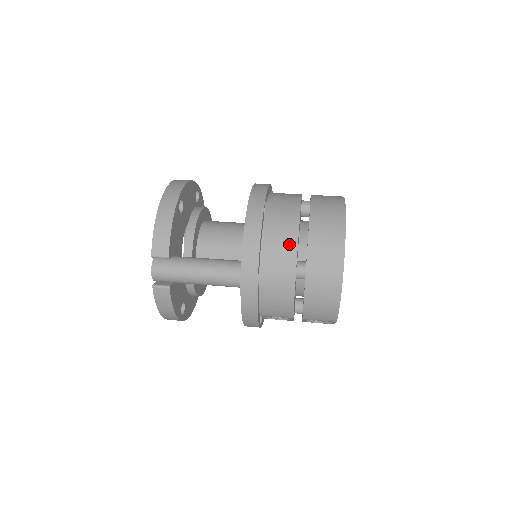
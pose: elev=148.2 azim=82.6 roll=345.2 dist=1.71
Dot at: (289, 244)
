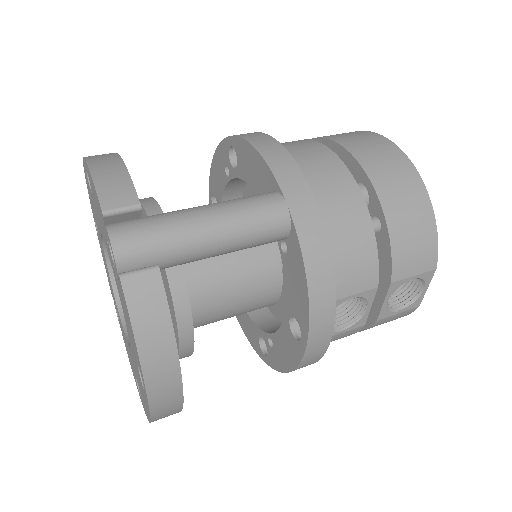
Dot at: (323, 155)
